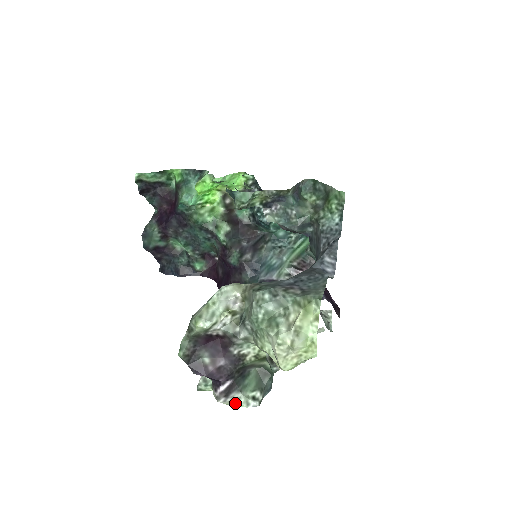
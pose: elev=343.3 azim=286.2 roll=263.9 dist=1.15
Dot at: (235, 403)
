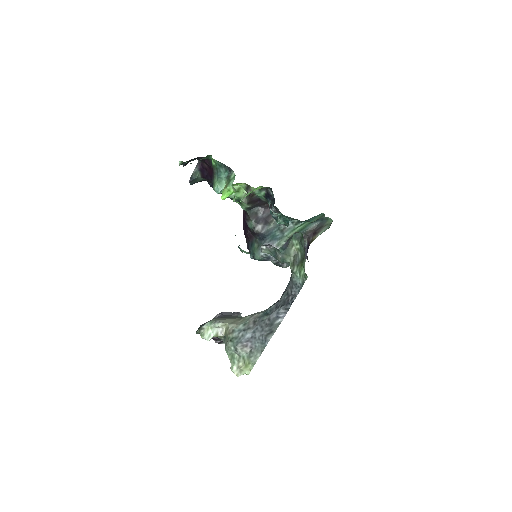
Dot at: occluded
